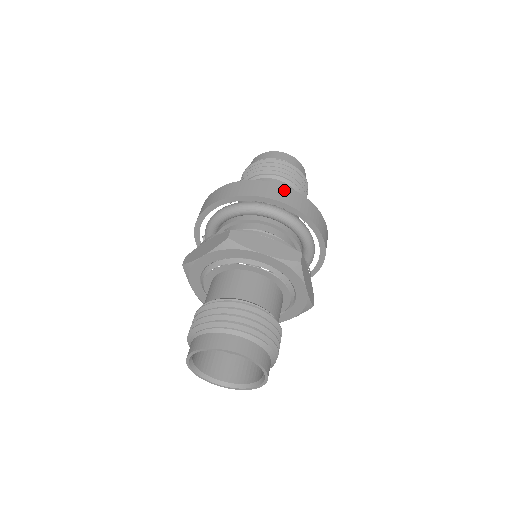
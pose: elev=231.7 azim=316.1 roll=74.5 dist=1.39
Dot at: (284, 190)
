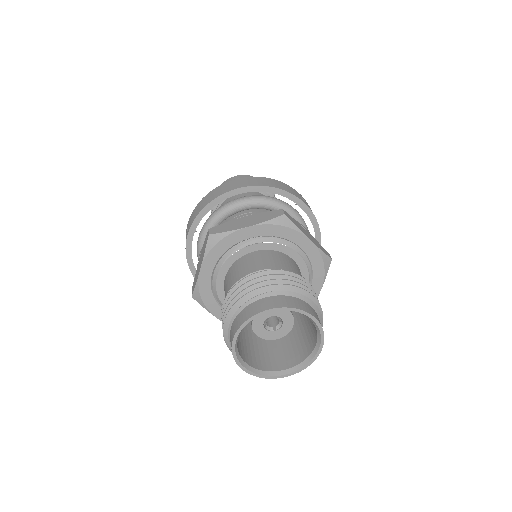
Dot at: (304, 199)
